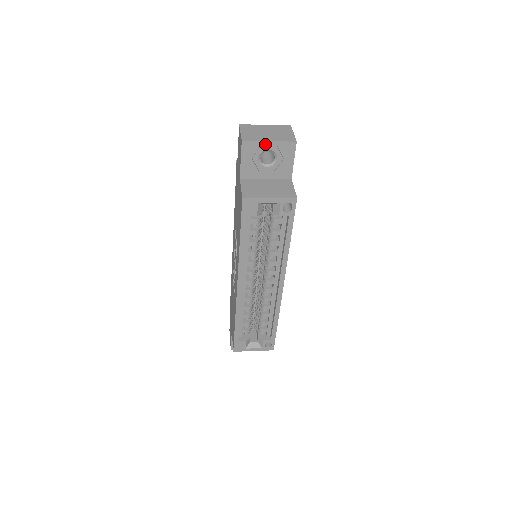
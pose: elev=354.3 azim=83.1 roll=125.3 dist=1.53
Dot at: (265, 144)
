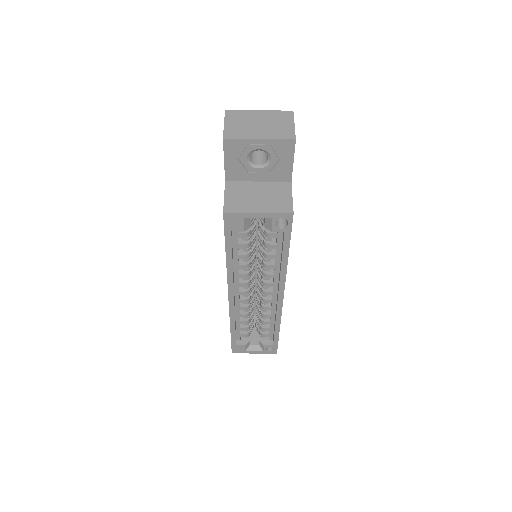
Dot at: (254, 142)
